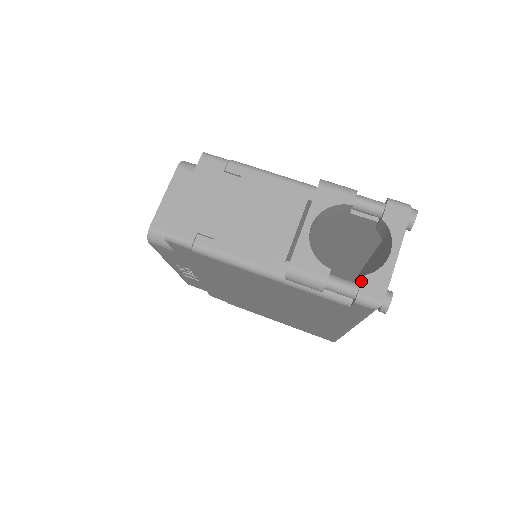
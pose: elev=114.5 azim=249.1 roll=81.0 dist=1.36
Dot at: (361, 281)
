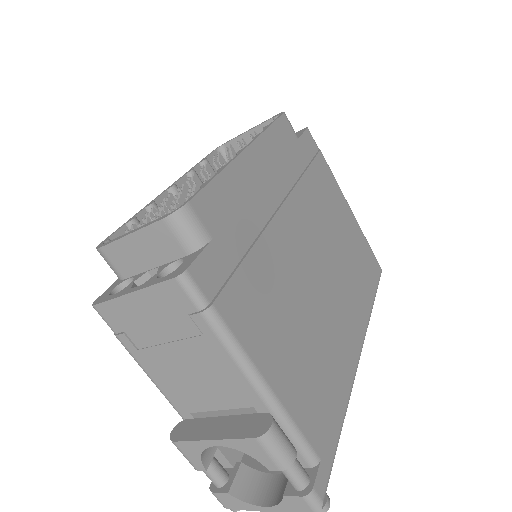
Dot at: (224, 491)
